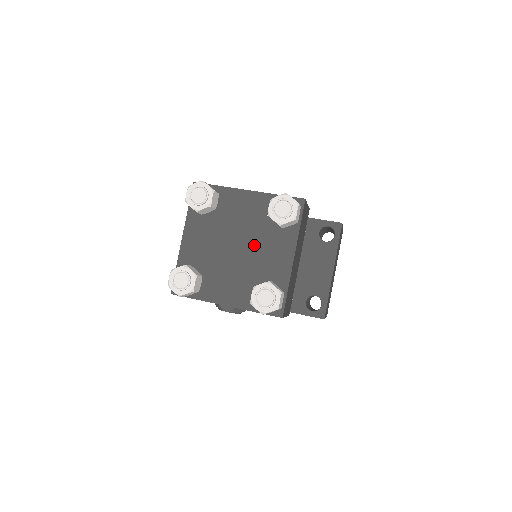
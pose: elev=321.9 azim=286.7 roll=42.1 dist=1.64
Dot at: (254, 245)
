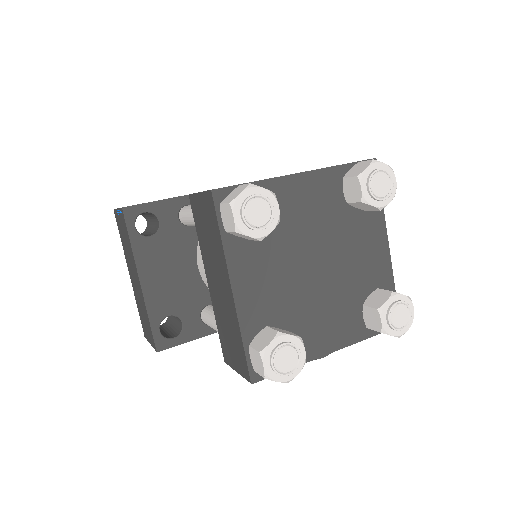
Dot at: (338, 251)
